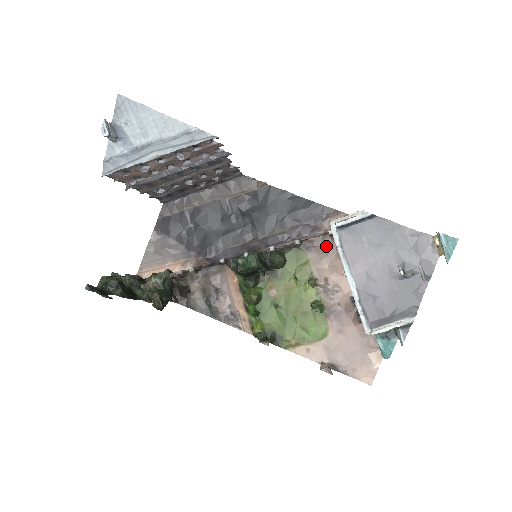
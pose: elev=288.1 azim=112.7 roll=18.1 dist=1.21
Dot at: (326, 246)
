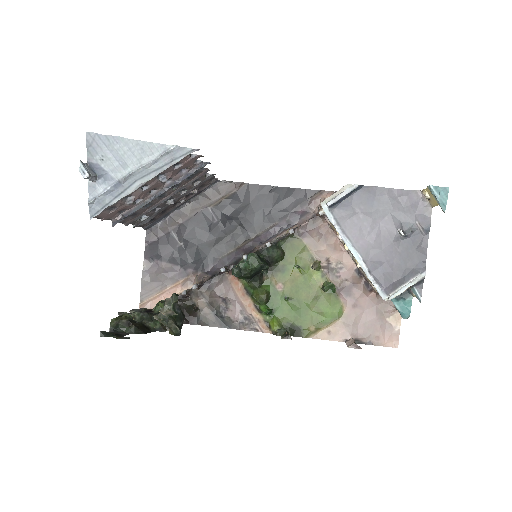
Dot at: (318, 228)
